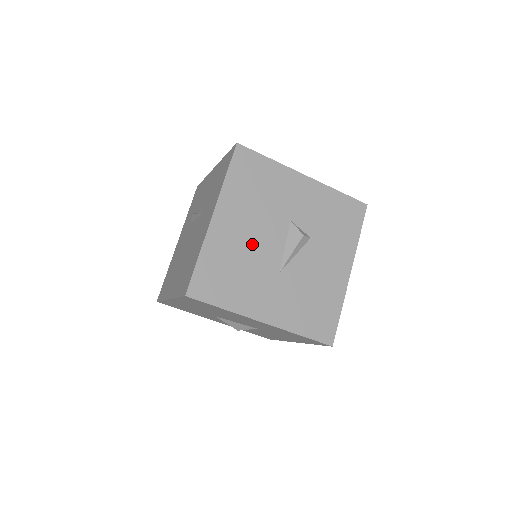
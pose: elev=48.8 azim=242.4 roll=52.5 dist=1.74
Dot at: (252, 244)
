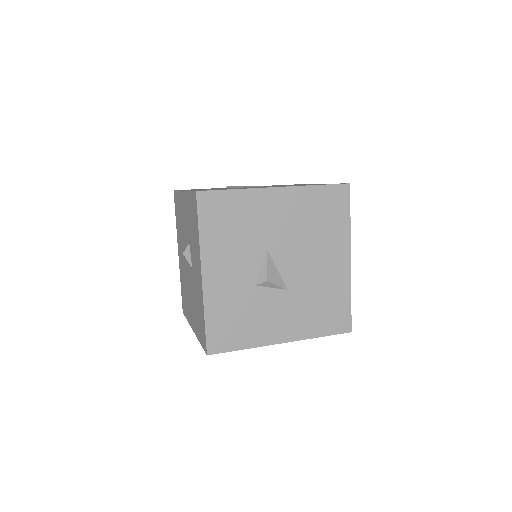
Dot at: occluded
